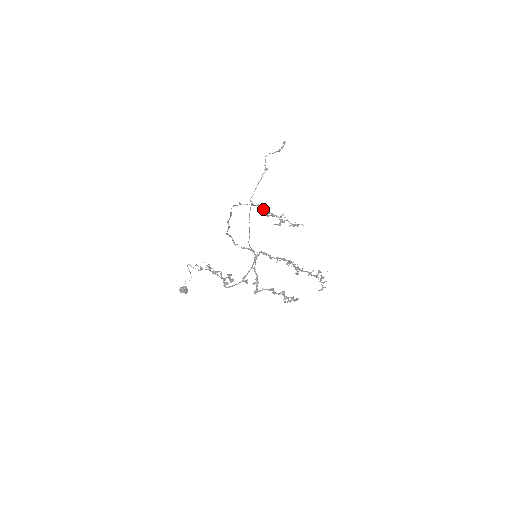
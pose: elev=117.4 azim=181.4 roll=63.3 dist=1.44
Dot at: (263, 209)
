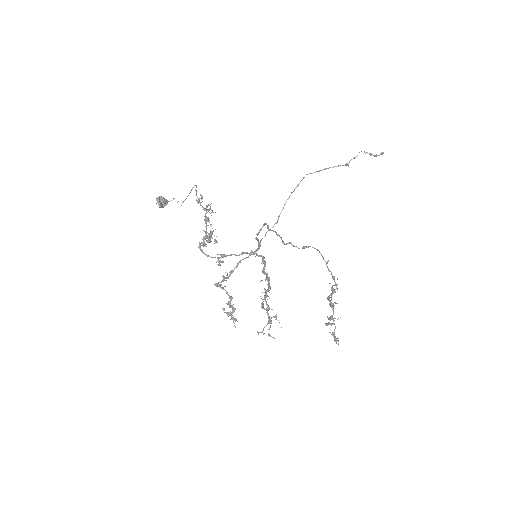
Dot at: (334, 289)
